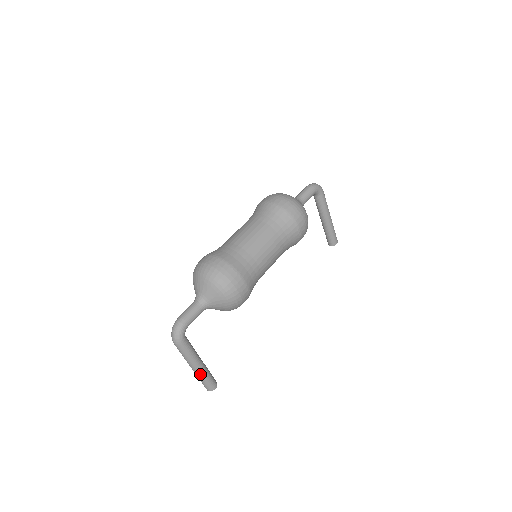
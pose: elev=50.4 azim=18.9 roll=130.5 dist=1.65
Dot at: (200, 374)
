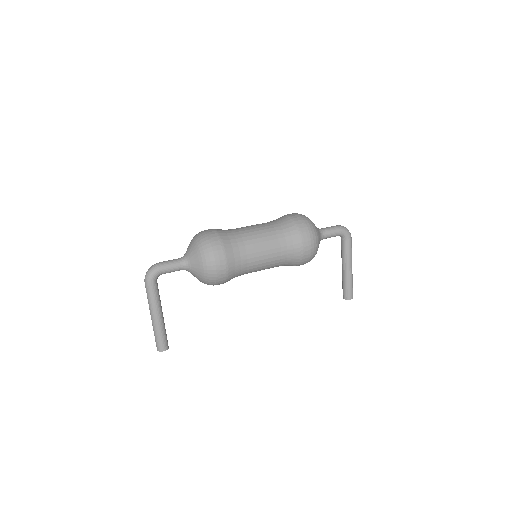
Dot at: (155, 326)
